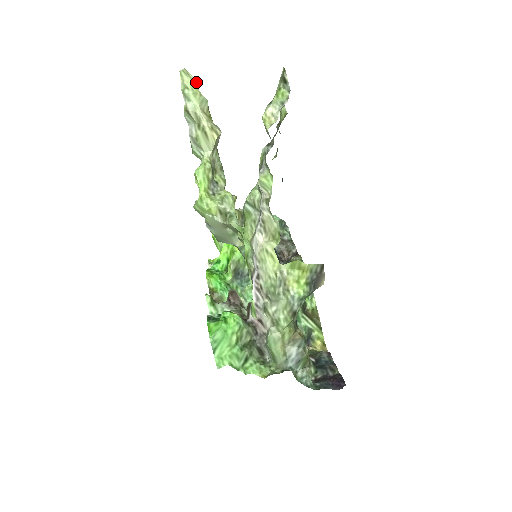
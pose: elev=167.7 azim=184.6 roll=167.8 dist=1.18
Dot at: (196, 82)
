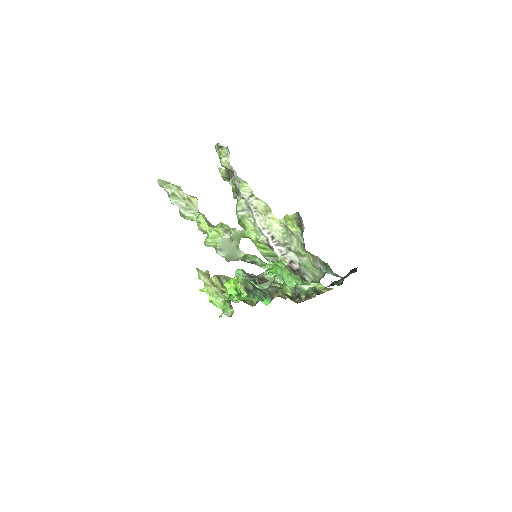
Dot at: (168, 182)
